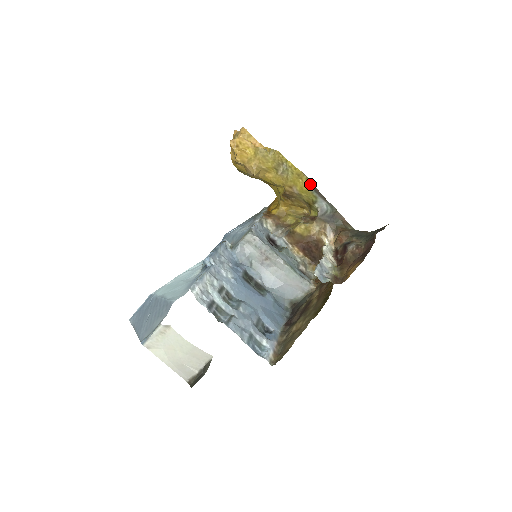
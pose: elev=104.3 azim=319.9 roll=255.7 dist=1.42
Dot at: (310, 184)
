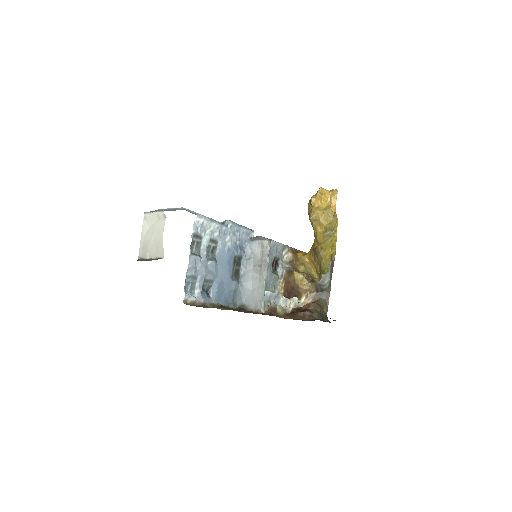
Dot at: (333, 258)
